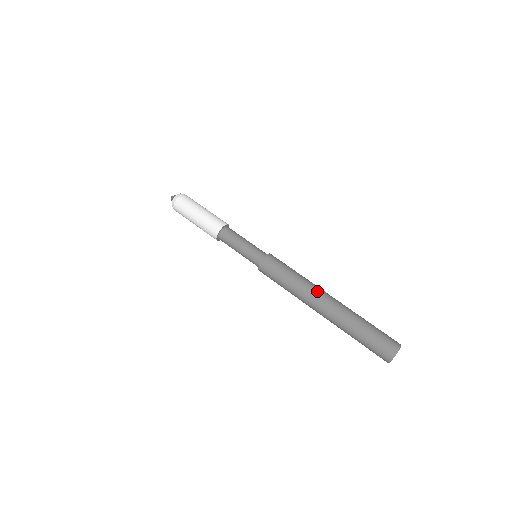
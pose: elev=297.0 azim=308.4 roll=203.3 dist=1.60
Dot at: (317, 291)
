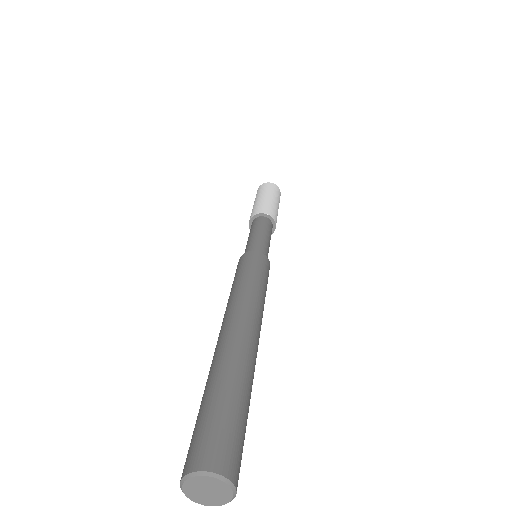
Dot at: (259, 320)
